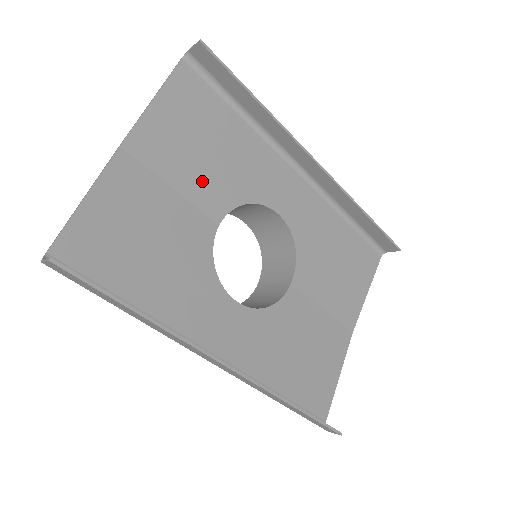
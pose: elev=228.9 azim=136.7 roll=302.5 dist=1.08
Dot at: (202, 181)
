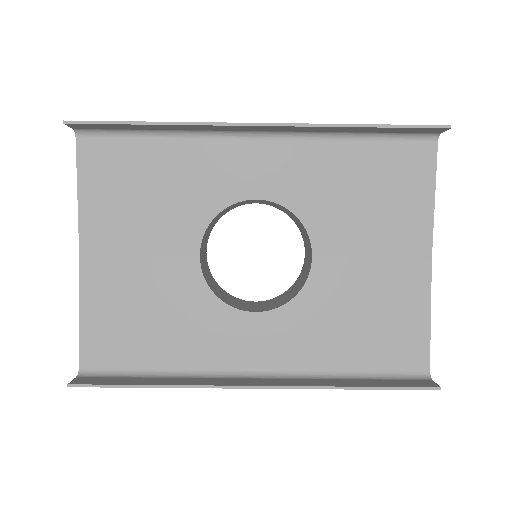
Dot at: (160, 229)
